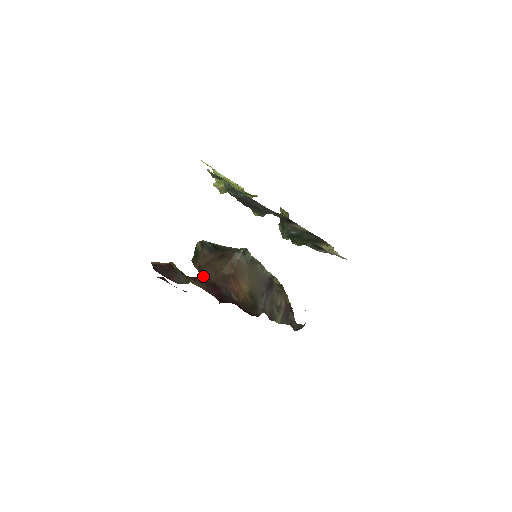
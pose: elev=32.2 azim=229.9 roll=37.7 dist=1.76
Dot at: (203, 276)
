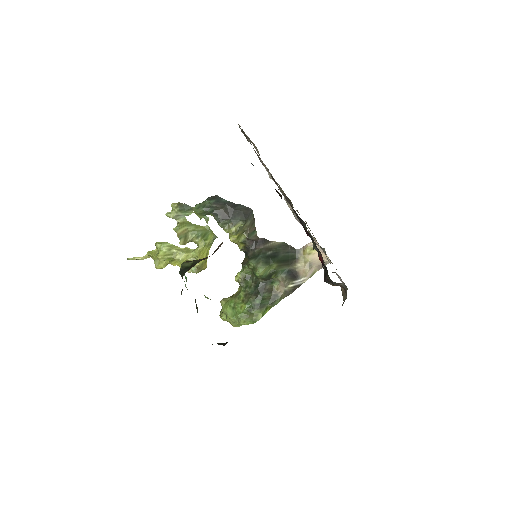
Dot at: occluded
